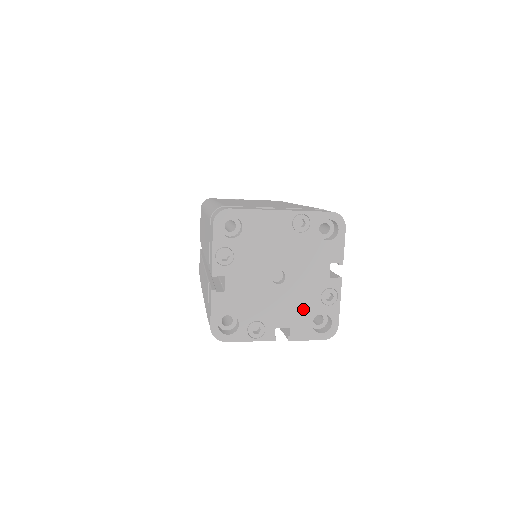
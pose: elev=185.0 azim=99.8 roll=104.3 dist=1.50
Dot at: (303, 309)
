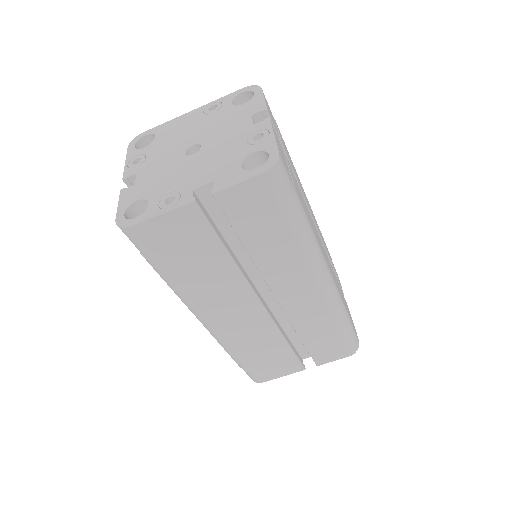
Dot at: (227, 160)
